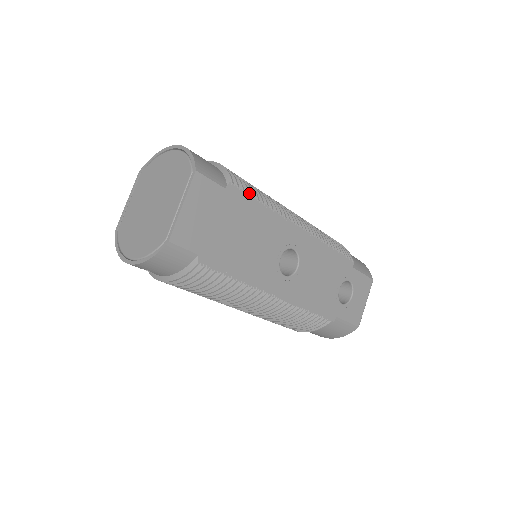
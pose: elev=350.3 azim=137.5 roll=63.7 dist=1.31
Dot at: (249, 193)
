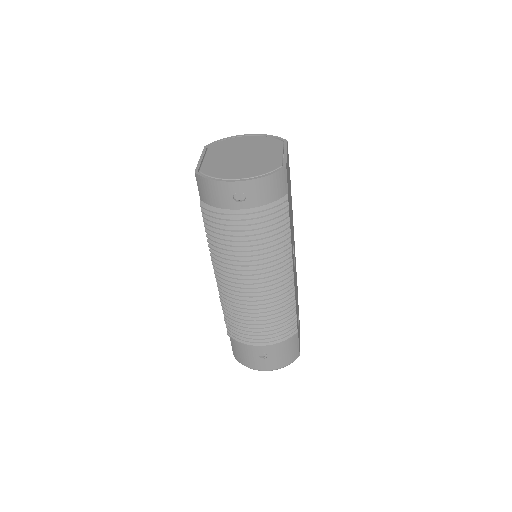
Dot at: occluded
